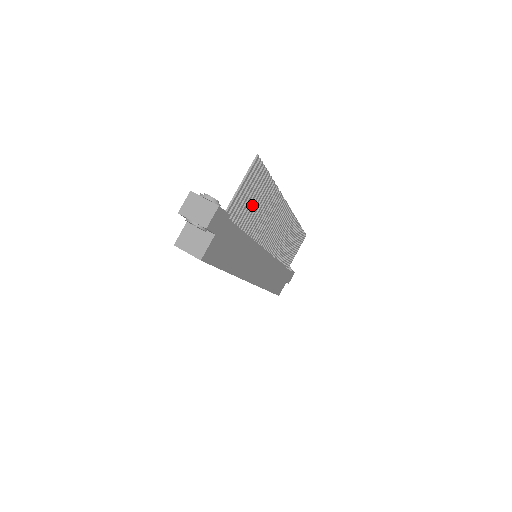
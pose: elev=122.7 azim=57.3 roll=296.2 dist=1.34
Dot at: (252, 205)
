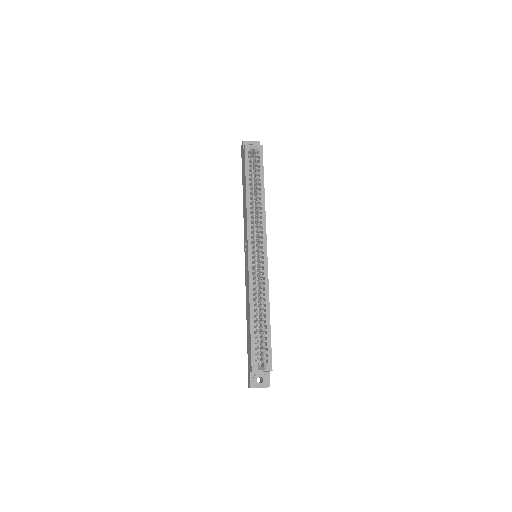
Dot at: occluded
